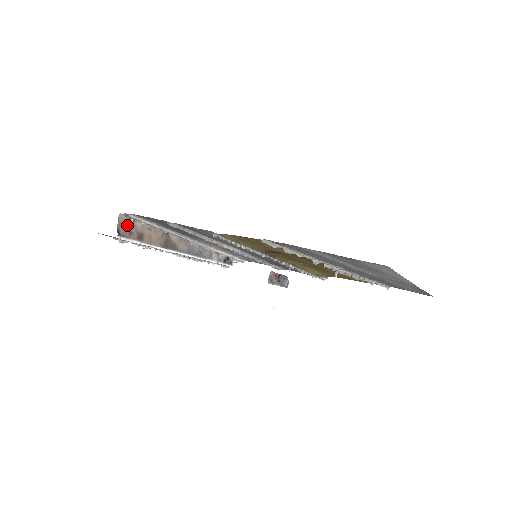
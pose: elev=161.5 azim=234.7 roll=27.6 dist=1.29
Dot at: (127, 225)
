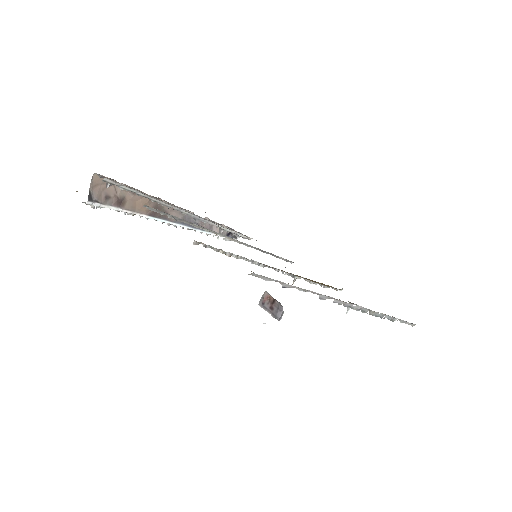
Dot at: (104, 187)
